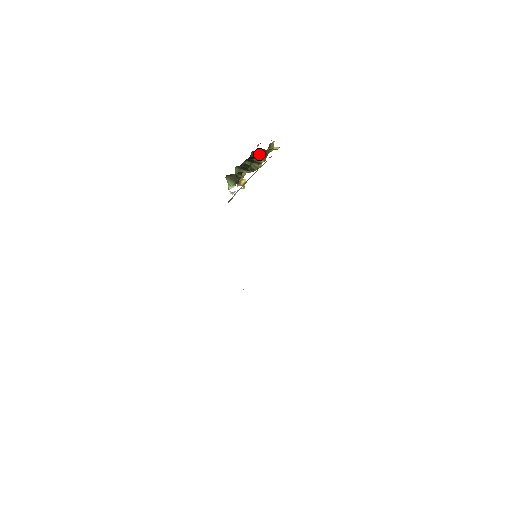
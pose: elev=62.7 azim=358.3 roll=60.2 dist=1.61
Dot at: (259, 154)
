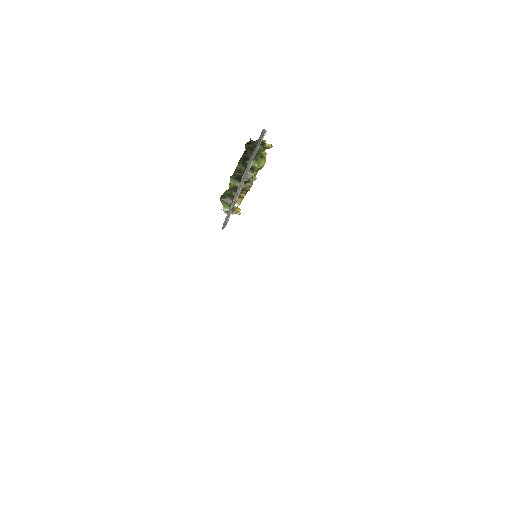
Dot at: occluded
